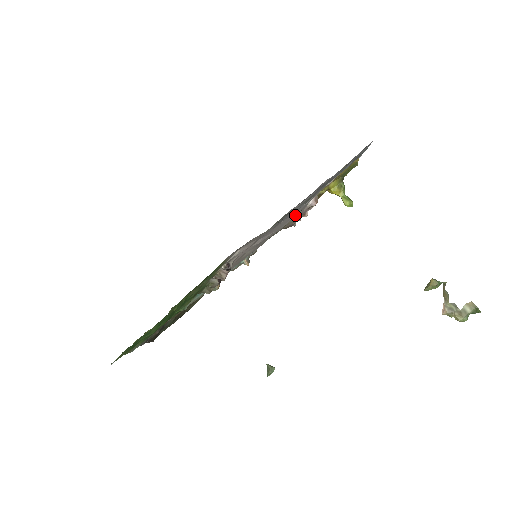
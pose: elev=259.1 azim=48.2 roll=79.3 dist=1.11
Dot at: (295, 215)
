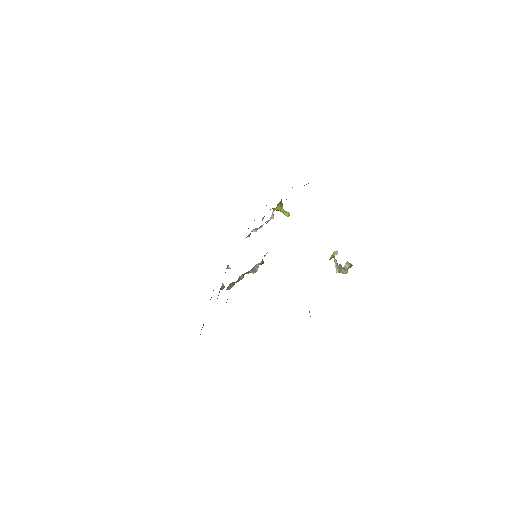
Dot at: occluded
